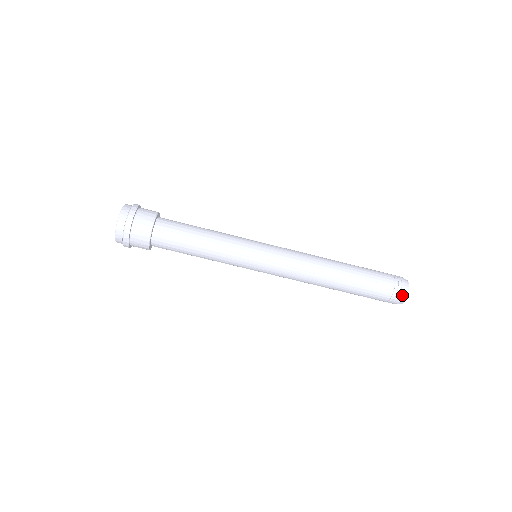
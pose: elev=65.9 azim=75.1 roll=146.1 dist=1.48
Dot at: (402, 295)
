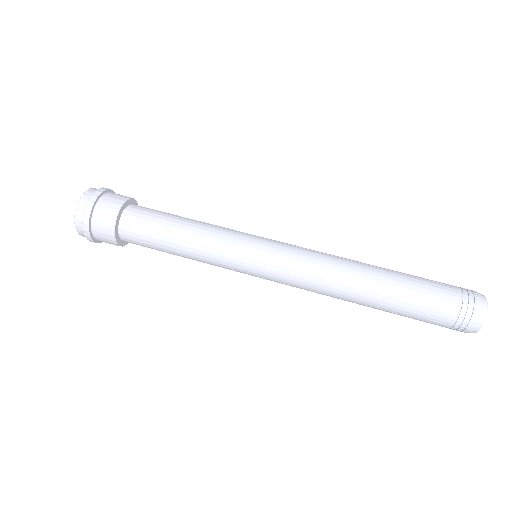
Dot at: (476, 293)
